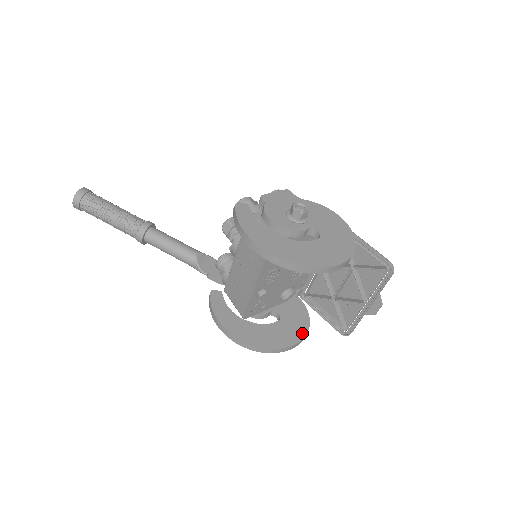
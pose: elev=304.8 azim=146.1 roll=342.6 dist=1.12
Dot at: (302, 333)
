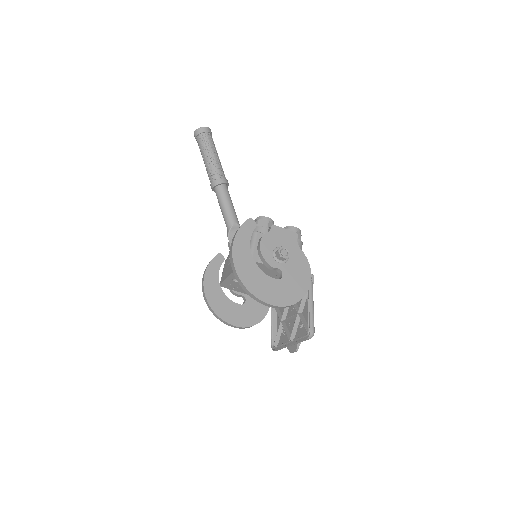
Dot at: (247, 324)
